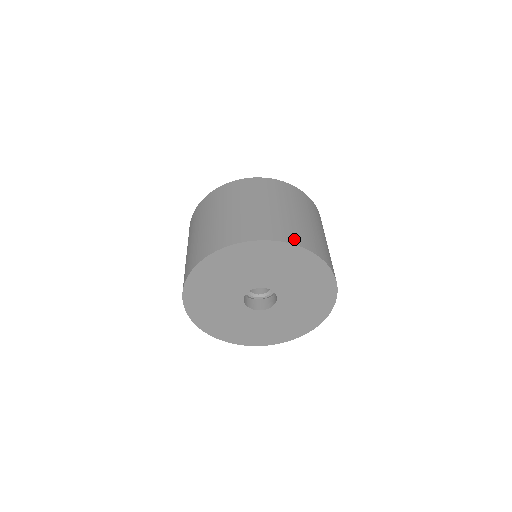
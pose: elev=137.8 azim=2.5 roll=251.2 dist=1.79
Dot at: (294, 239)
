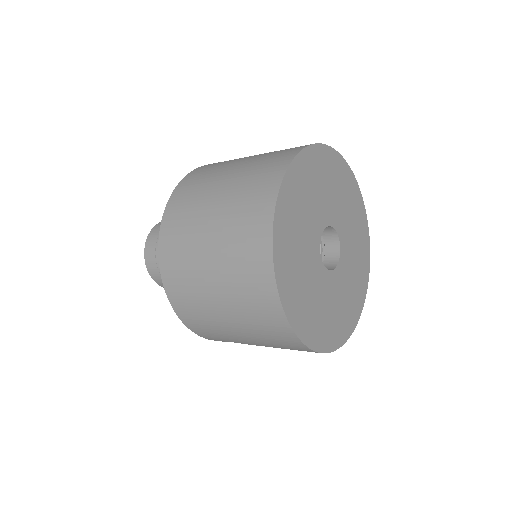
Dot at: occluded
